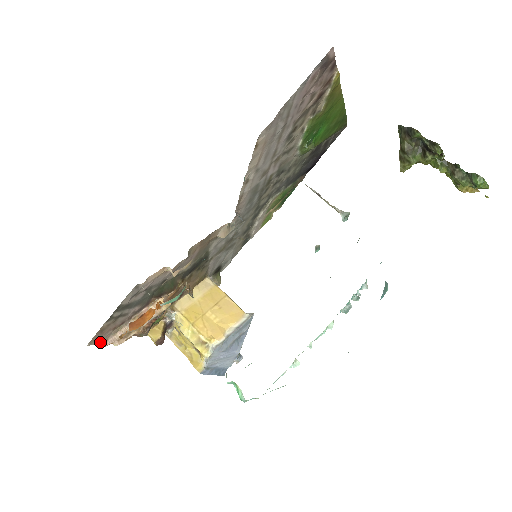
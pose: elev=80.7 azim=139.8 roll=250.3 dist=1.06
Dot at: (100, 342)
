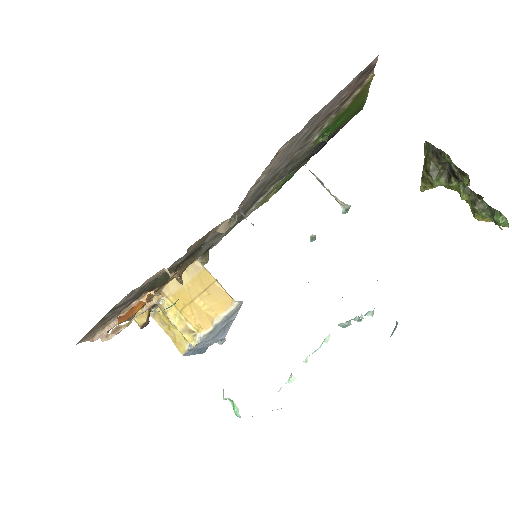
Dot at: (88, 338)
